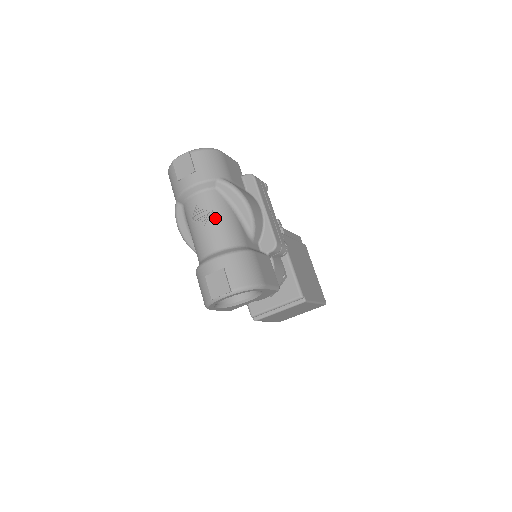
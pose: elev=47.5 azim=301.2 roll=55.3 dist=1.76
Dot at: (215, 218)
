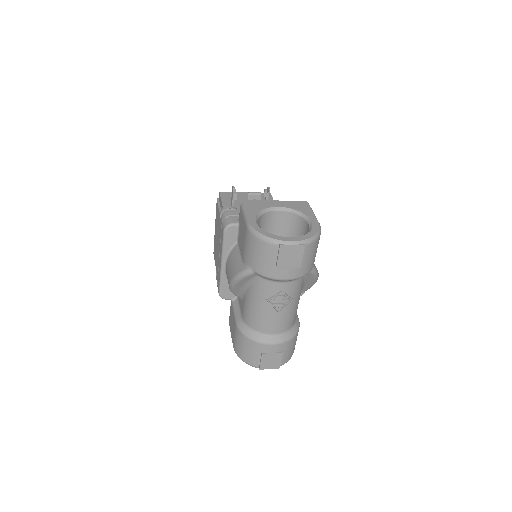
Dot at: (291, 306)
